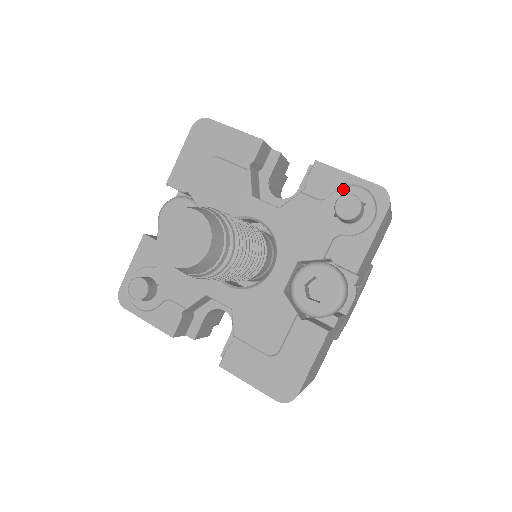
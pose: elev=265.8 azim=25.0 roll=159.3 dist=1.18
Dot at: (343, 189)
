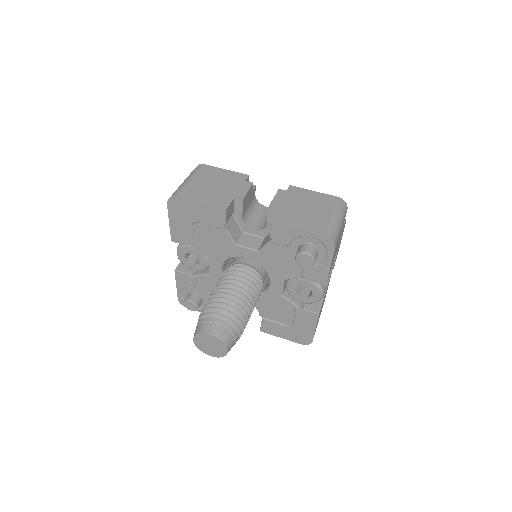
Dot at: (298, 238)
